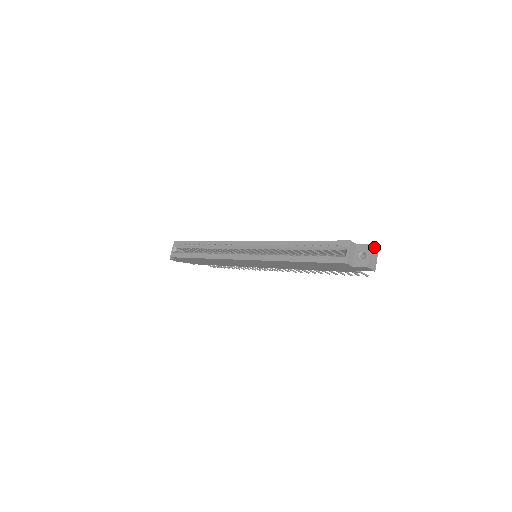
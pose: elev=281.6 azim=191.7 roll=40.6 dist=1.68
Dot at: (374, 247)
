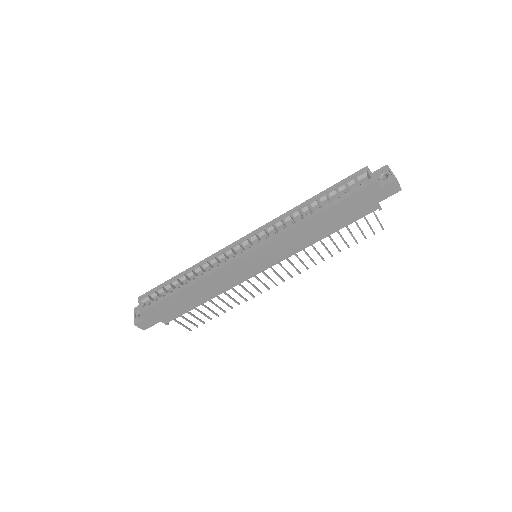
Dot at: occluded
